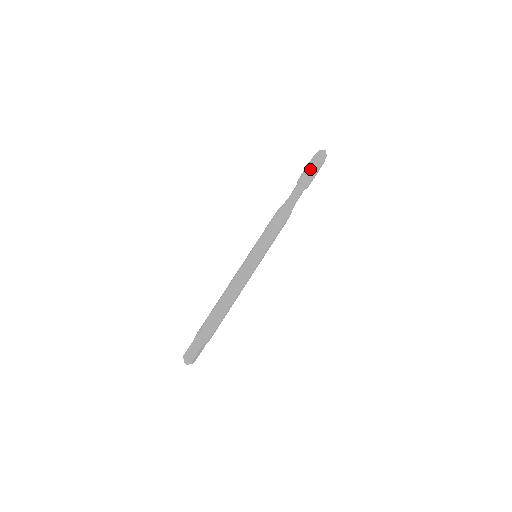
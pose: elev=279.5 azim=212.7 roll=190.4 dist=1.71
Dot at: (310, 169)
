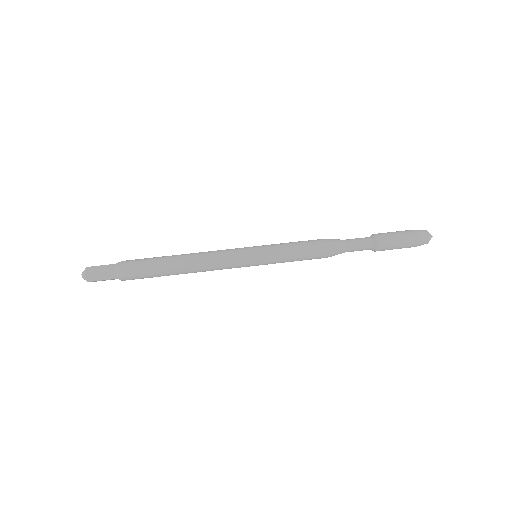
Dot at: (393, 232)
